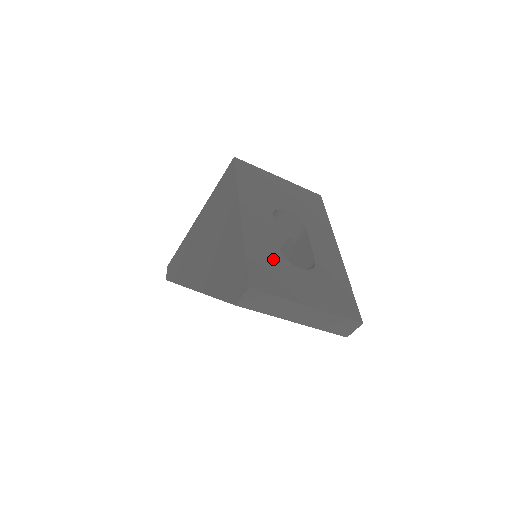
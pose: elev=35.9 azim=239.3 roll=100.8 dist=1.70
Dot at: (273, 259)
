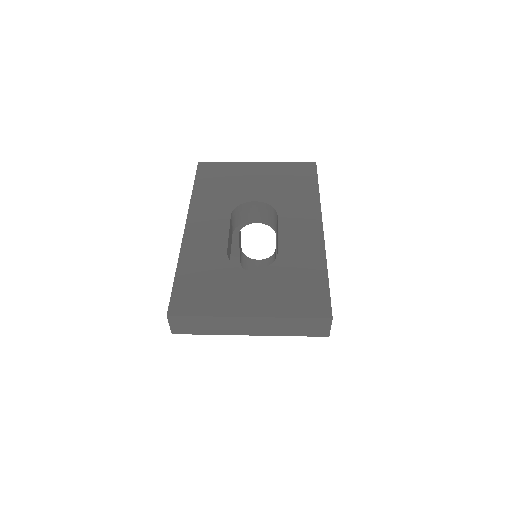
Dot at: (213, 270)
